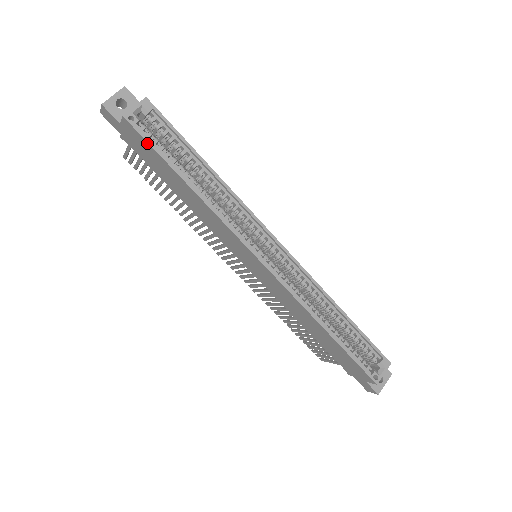
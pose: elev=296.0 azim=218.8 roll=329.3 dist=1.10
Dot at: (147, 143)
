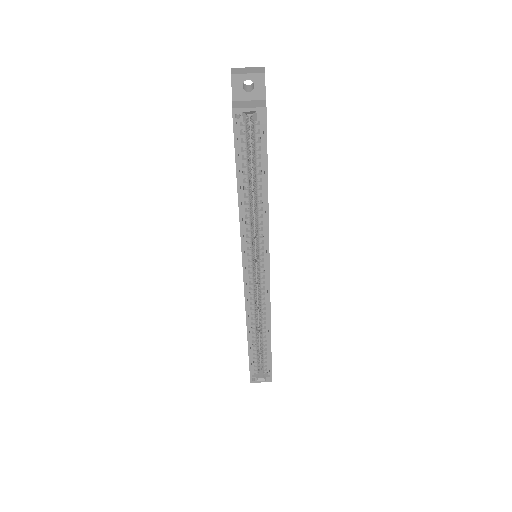
Dot at: (234, 142)
